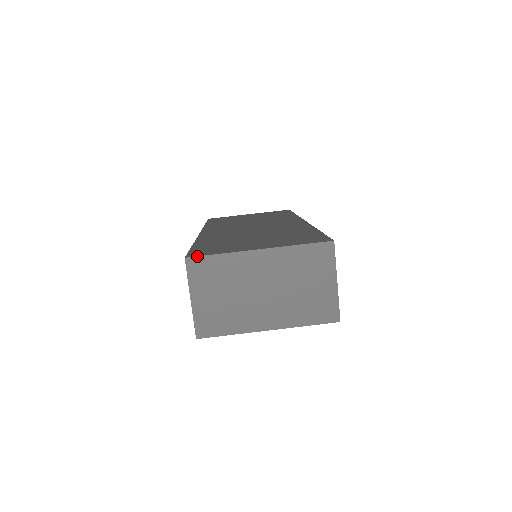
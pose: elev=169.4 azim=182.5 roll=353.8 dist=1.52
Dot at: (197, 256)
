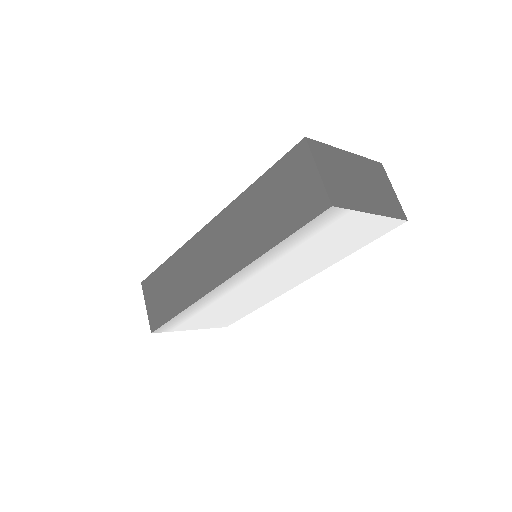
Dot at: occluded
